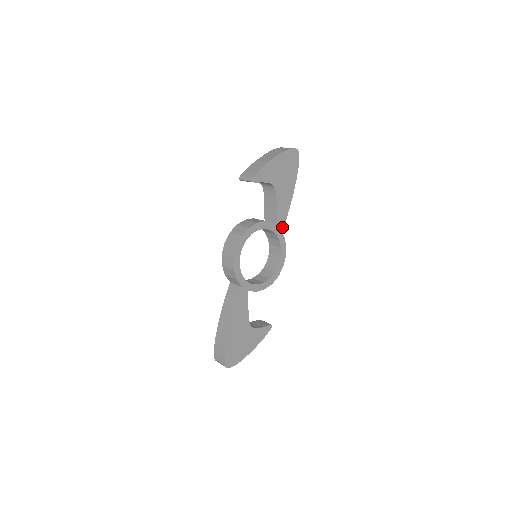
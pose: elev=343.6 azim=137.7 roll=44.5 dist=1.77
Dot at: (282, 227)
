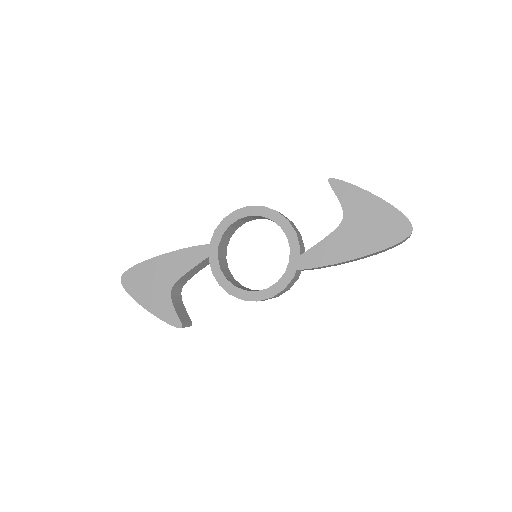
Dot at: (303, 267)
